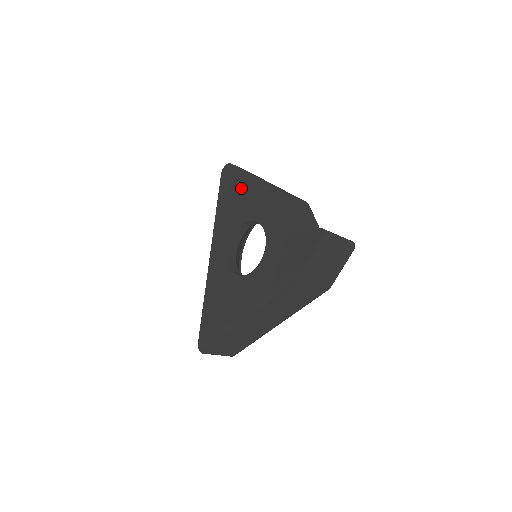
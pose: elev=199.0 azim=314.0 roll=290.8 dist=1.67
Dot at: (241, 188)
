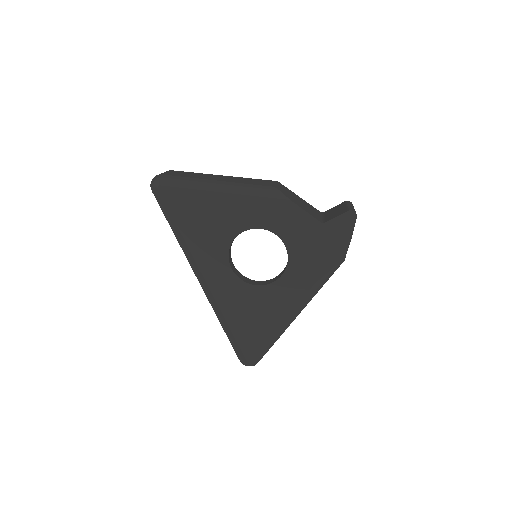
Dot at: (209, 200)
